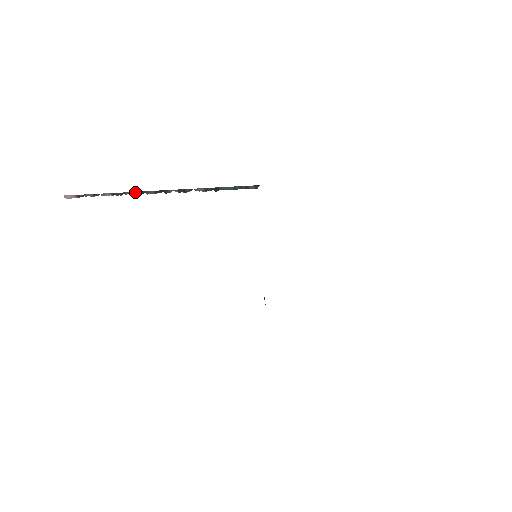
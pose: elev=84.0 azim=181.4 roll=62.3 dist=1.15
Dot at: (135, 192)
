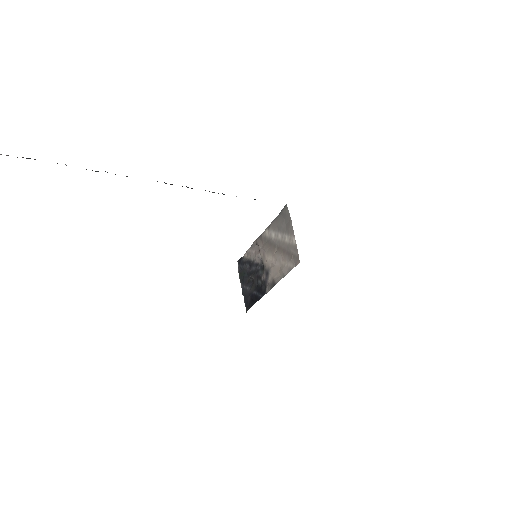
Dot at: occluded
